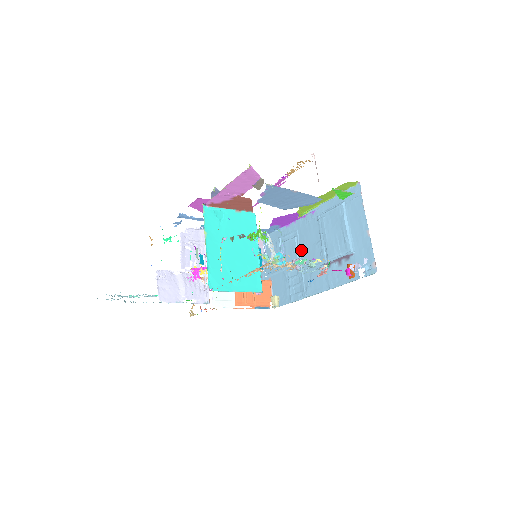
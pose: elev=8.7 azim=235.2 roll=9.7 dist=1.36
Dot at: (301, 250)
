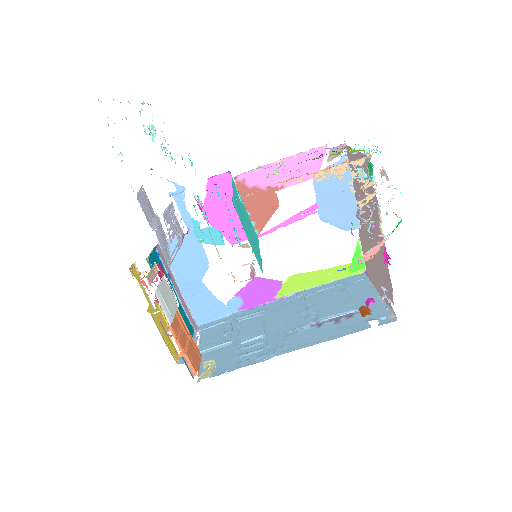
Dot at: (271, 322)
